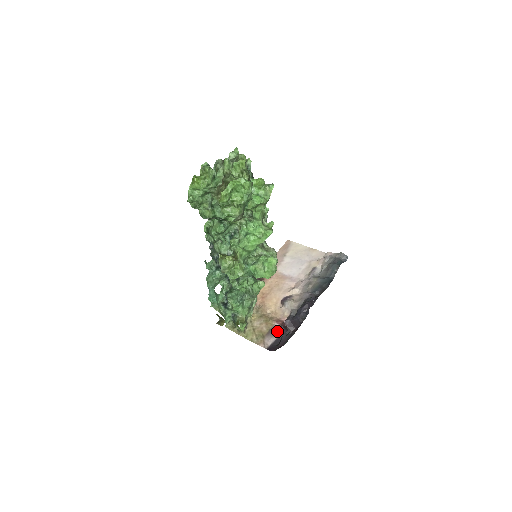
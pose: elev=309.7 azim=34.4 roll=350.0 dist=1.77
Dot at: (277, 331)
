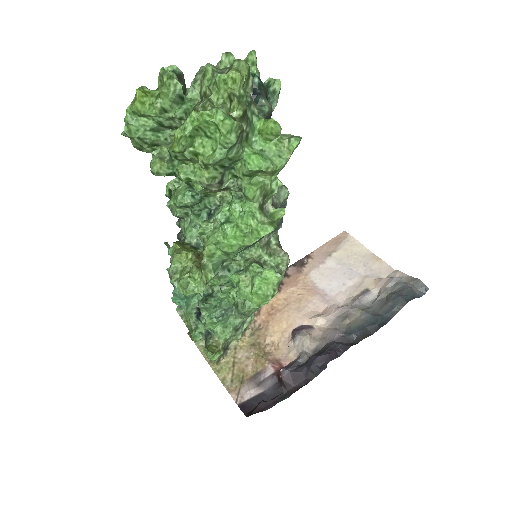
Dot at: (266, 380)
